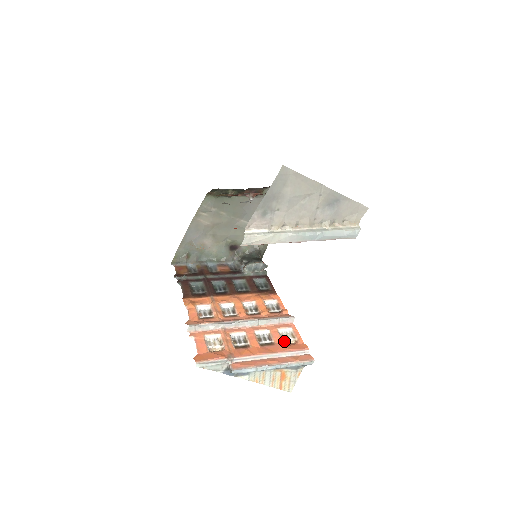
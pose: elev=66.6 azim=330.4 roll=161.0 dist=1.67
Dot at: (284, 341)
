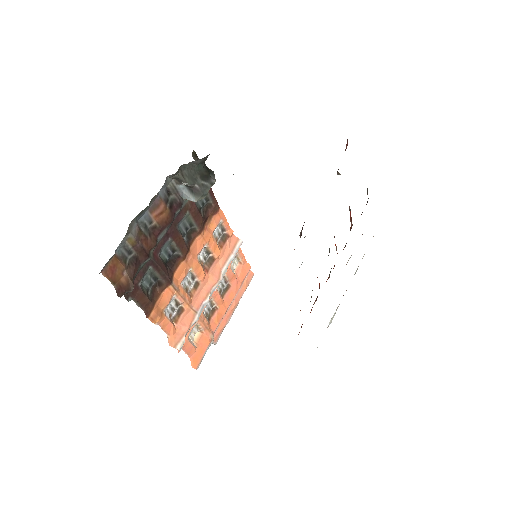
Dot at: (233, 271)
